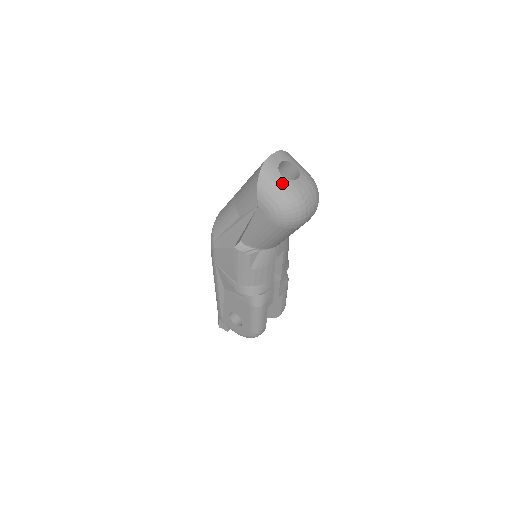
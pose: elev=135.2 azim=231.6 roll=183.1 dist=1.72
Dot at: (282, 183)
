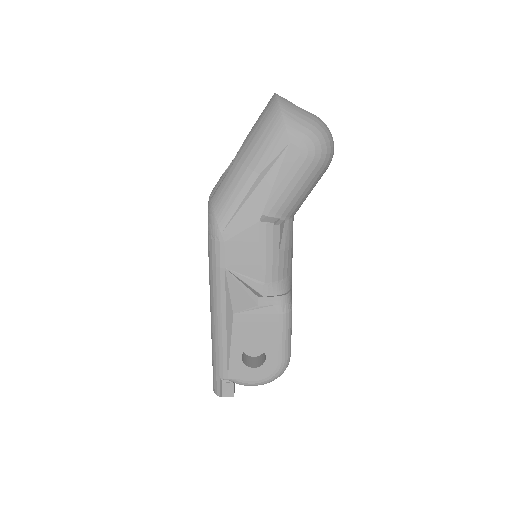
Dot at: (305, 112)
